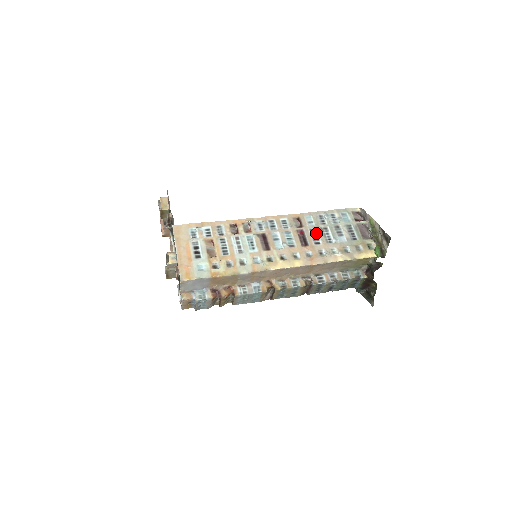
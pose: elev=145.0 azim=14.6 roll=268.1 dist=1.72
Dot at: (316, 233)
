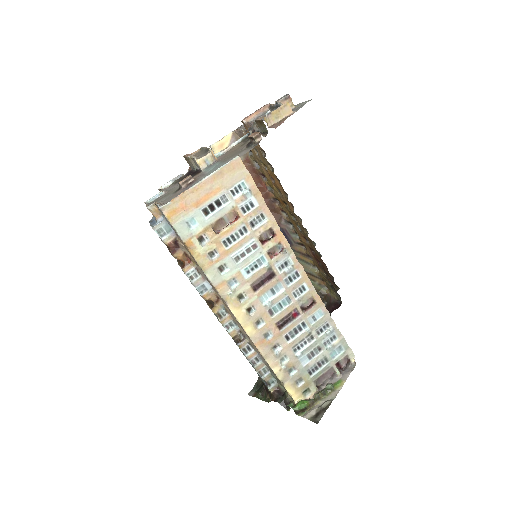
Dot at: (301, 330)
